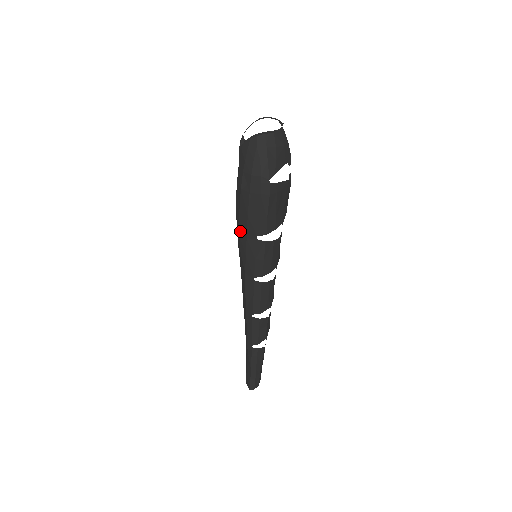
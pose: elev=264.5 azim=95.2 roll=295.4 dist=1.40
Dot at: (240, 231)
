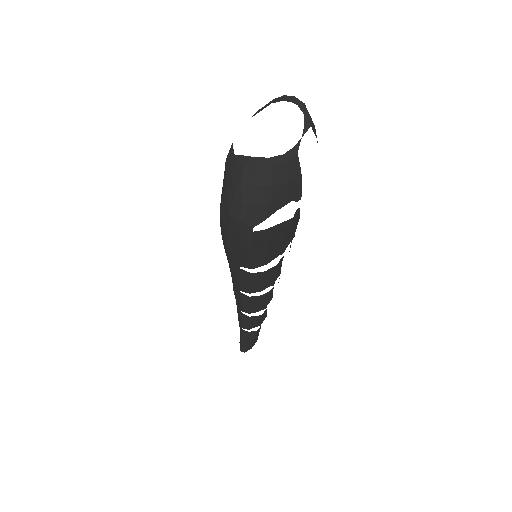
Dot at: (224, 247)
